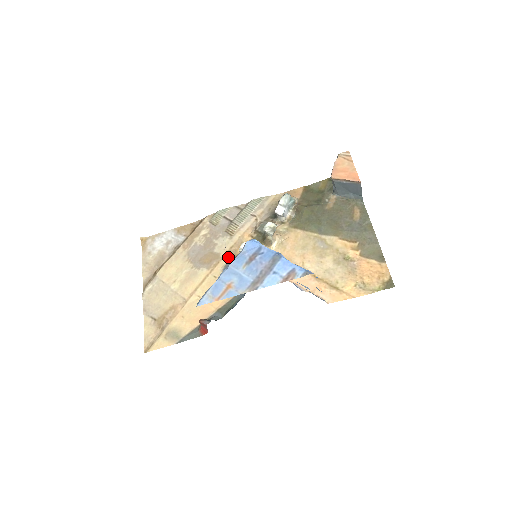
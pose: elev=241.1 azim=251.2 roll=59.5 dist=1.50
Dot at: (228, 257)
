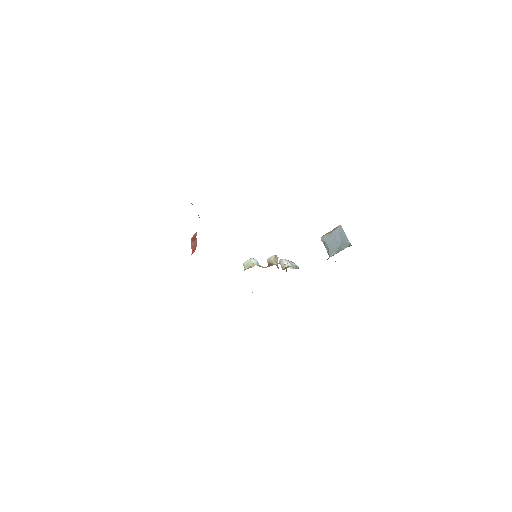
Dot at: occluded
